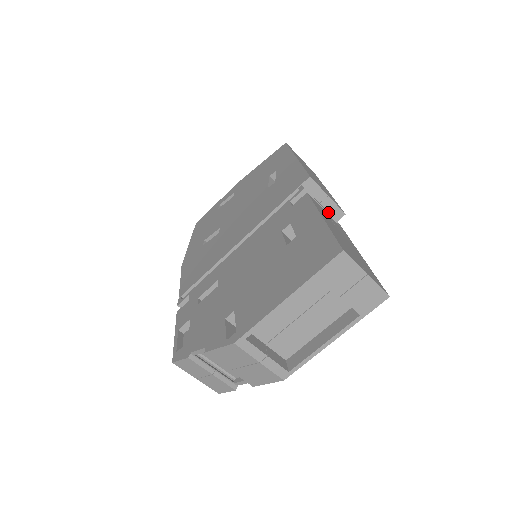
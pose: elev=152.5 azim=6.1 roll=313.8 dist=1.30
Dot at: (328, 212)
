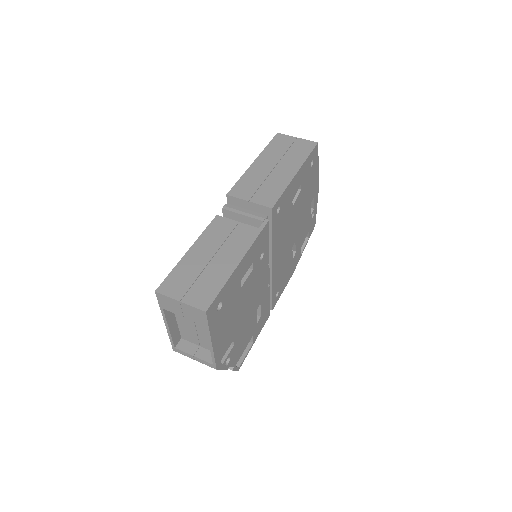
Dot at: (254, 215)
